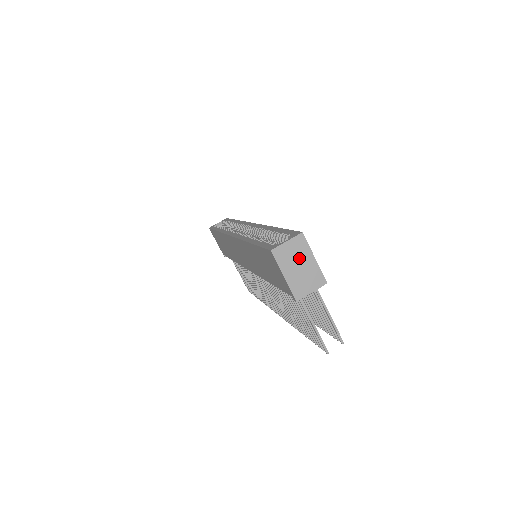
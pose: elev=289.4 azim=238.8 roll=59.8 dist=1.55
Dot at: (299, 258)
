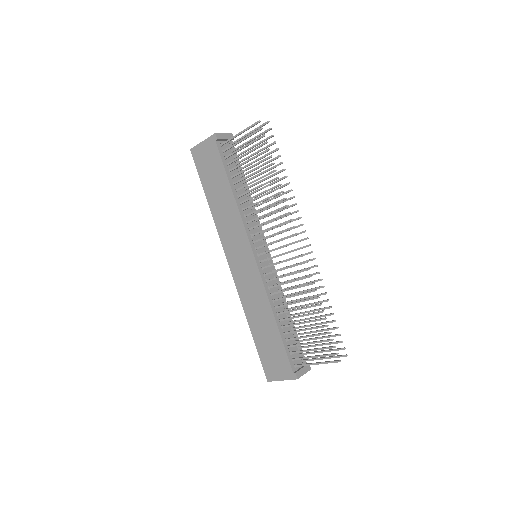
Dot at: occluded
